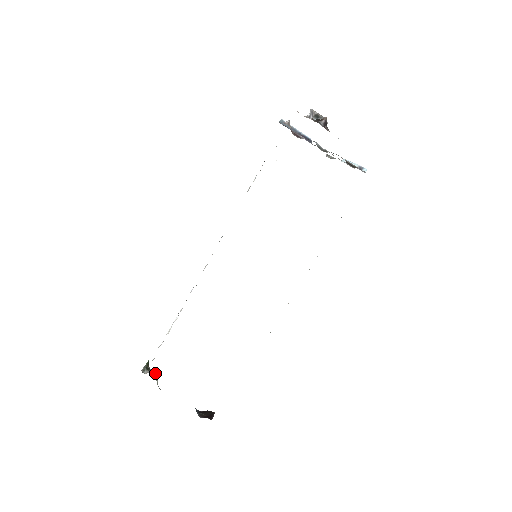
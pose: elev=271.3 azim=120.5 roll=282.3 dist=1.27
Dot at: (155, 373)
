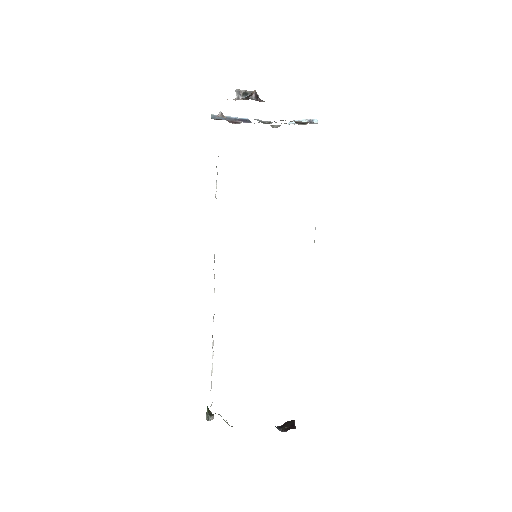
Dot at: (220, 415)
